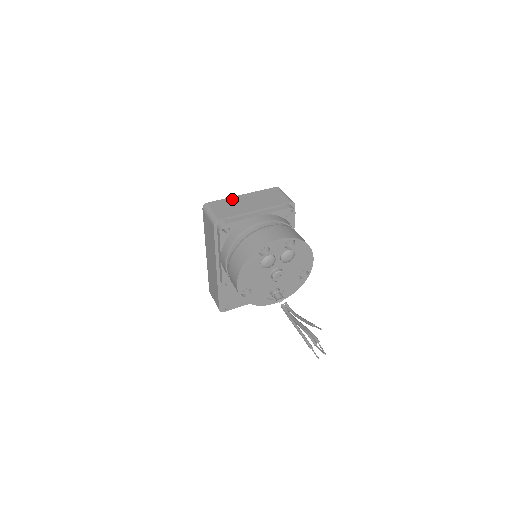
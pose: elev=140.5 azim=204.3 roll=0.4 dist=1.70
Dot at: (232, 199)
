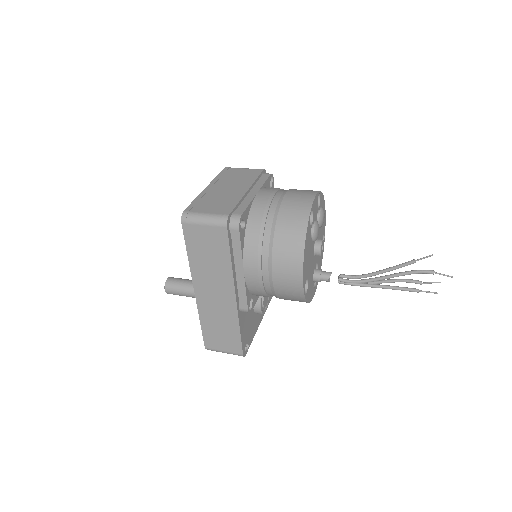
Dot at: (204, 195)
